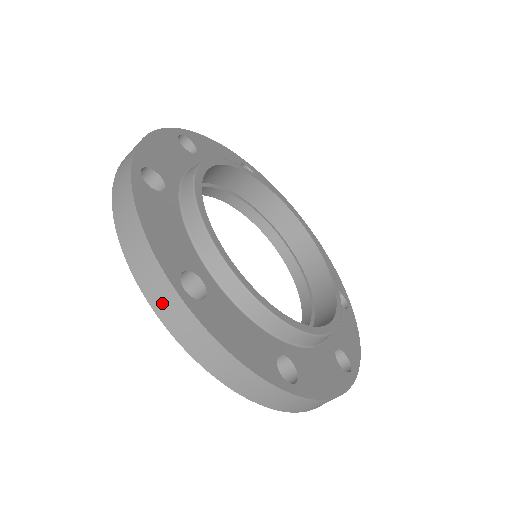
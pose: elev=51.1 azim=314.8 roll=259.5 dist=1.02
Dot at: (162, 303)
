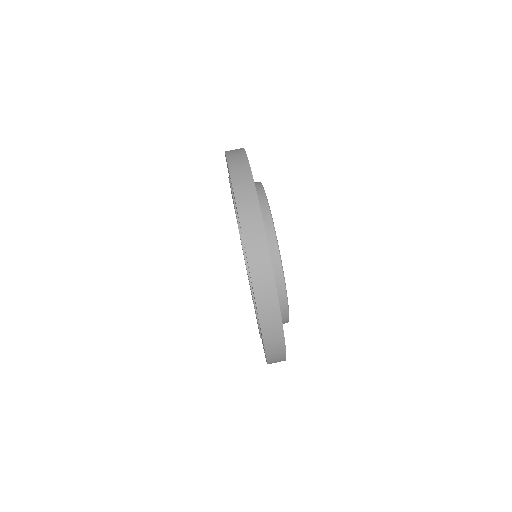
Dot at: (235, 158)
